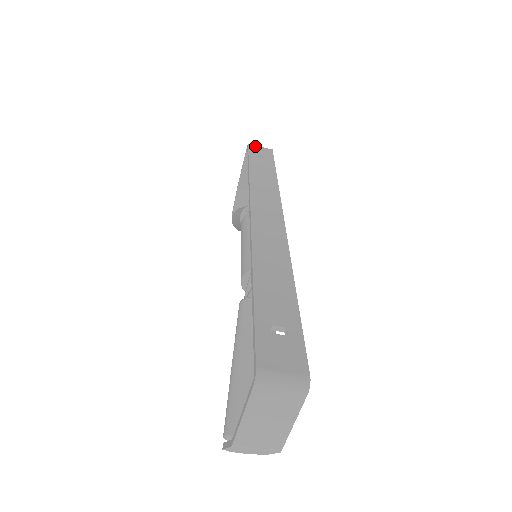
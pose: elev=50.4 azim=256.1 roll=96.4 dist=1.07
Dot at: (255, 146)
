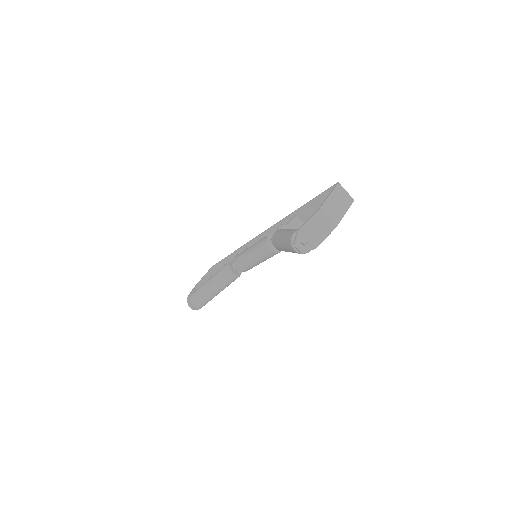
Dot at: (217, 268)
